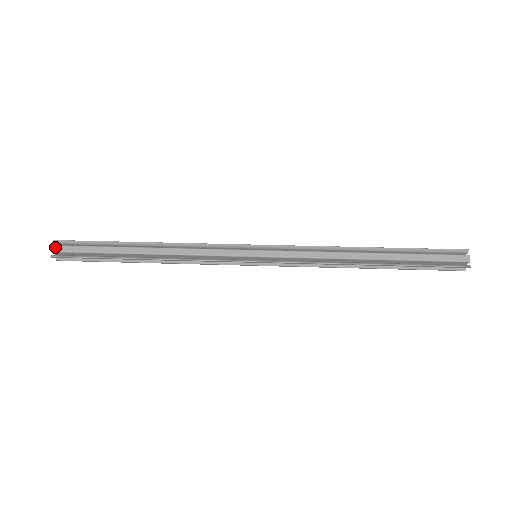
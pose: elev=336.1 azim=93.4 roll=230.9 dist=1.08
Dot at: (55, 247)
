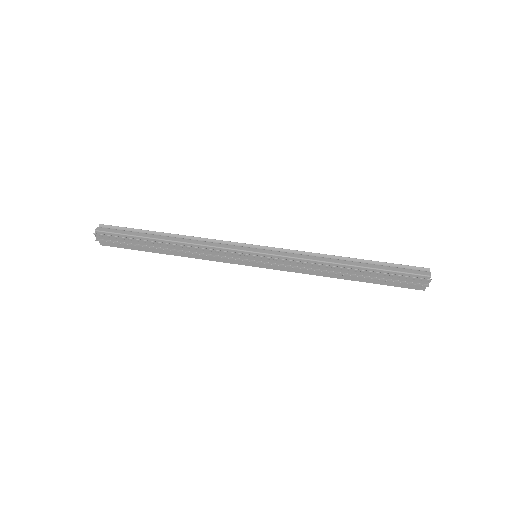
Dot at: (99, 228)
